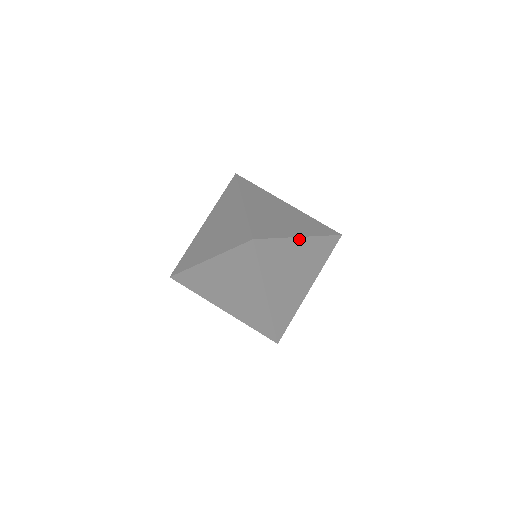
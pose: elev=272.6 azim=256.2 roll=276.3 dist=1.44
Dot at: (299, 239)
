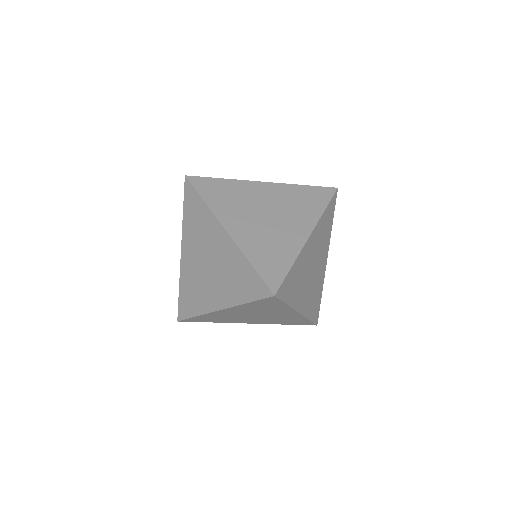
Dot at: (308, 241)
